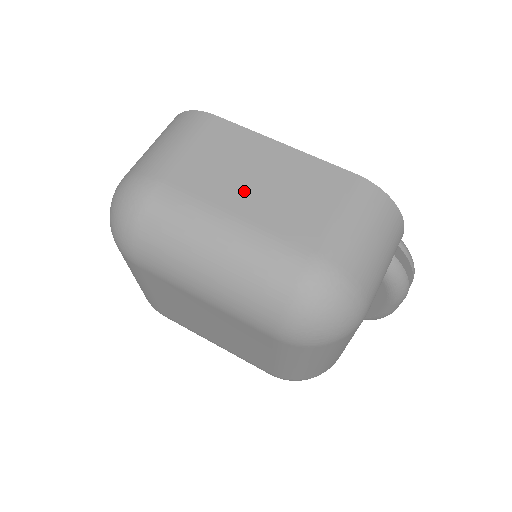
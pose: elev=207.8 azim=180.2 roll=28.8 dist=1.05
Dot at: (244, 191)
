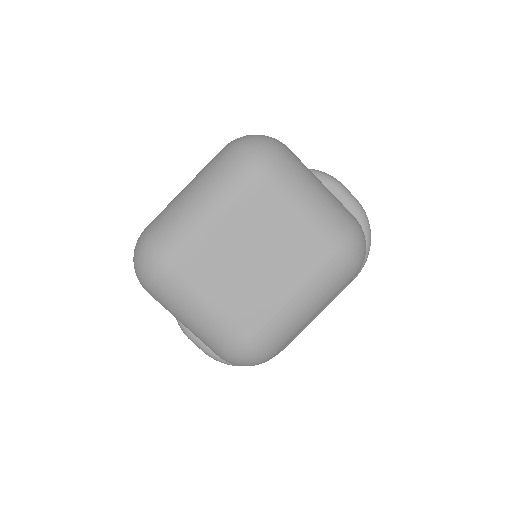
Dot at: occluded
